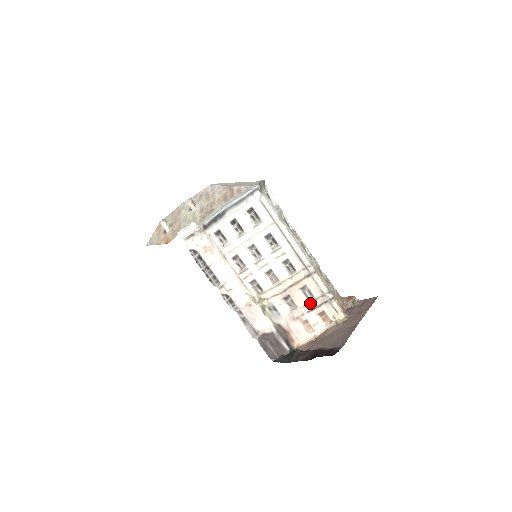
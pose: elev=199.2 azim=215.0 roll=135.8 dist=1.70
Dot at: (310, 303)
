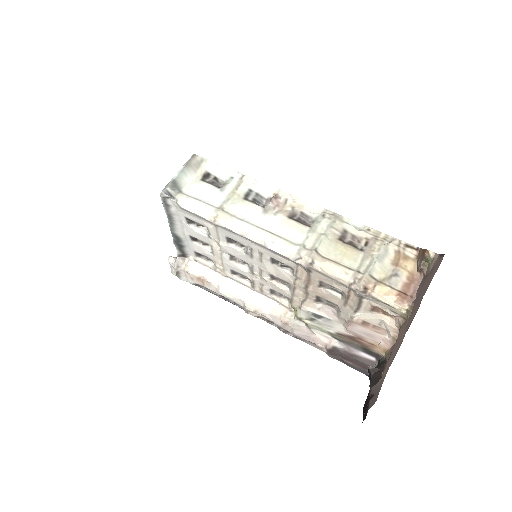
Dot at: (346, 301)
